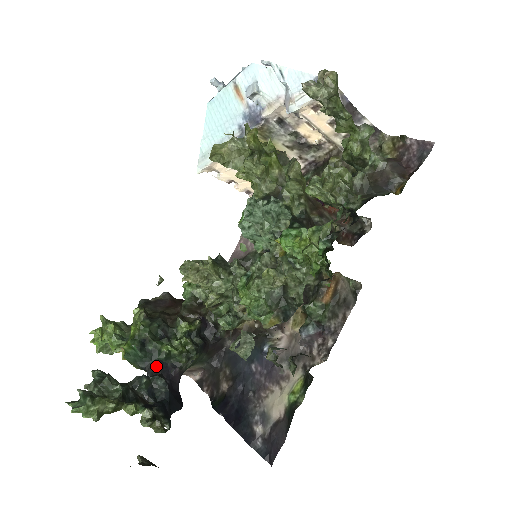
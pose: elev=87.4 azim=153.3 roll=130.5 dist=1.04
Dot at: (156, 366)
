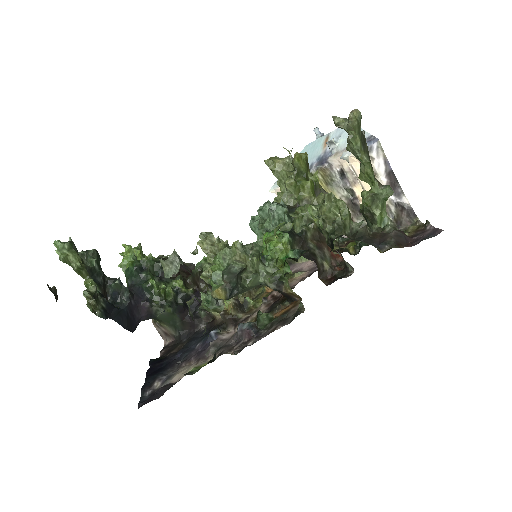
Dot at: (136, 288)
